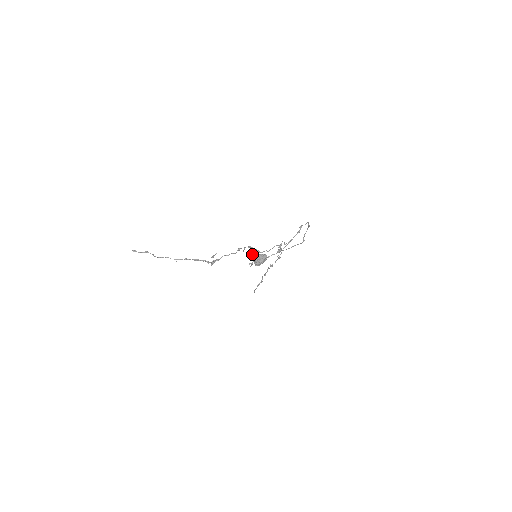
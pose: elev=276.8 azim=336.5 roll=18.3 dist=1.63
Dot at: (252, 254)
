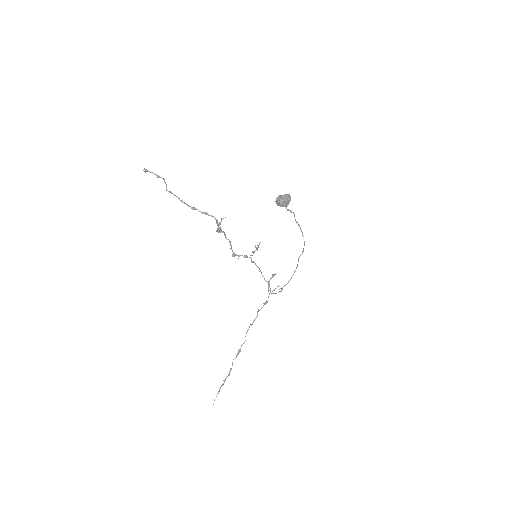
Dot at: occluded
